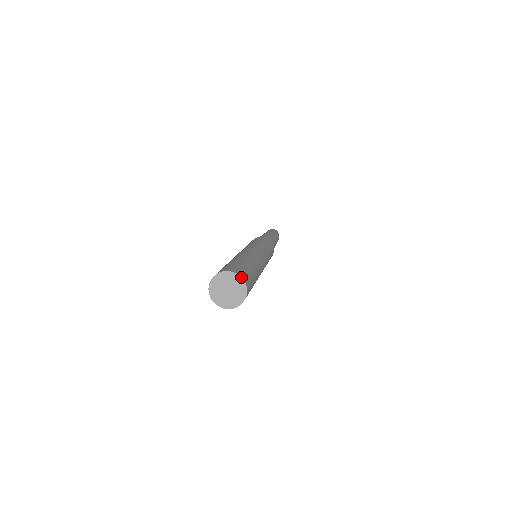
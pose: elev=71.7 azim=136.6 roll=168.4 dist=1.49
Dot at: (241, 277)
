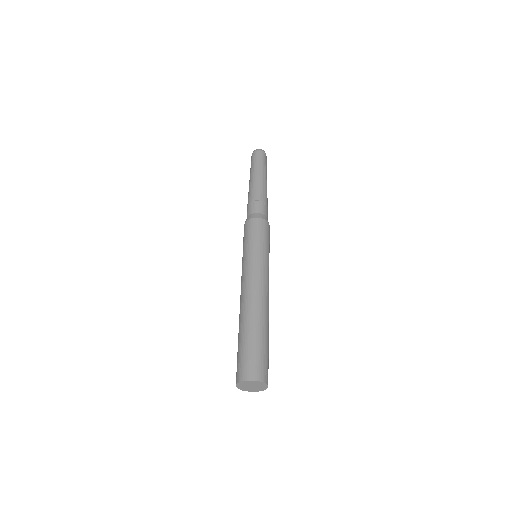
Dot at: occluded
